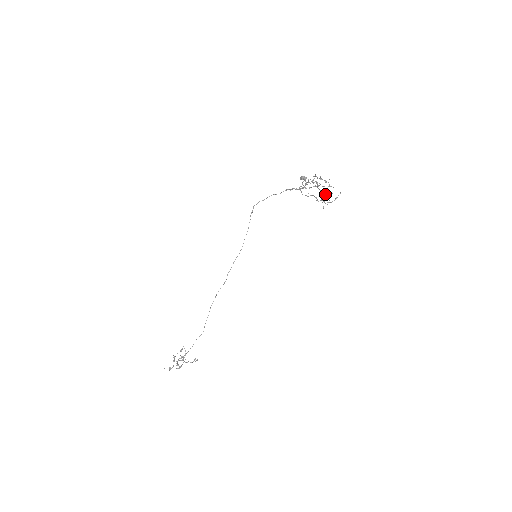
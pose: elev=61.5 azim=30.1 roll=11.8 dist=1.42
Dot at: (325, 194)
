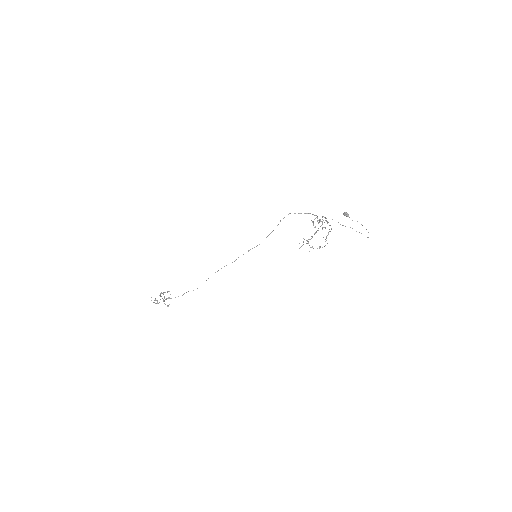
Dot at: (325, 239)
